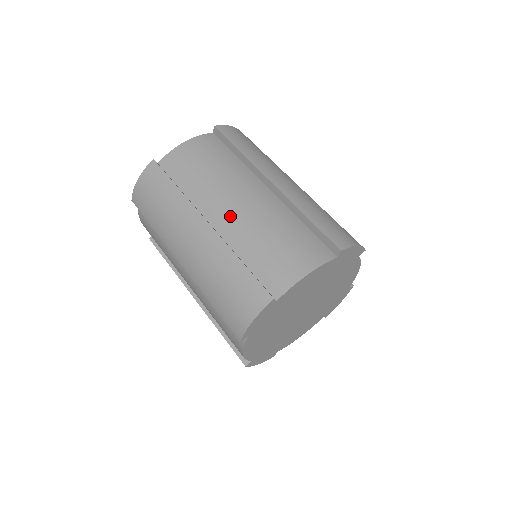
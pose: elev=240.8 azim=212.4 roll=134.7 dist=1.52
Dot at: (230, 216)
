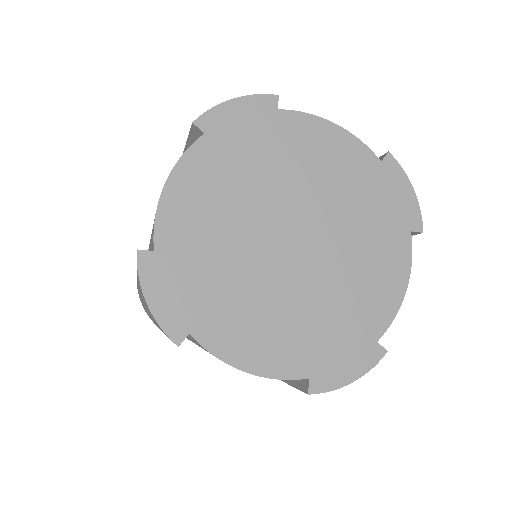
Dot at: occluded
